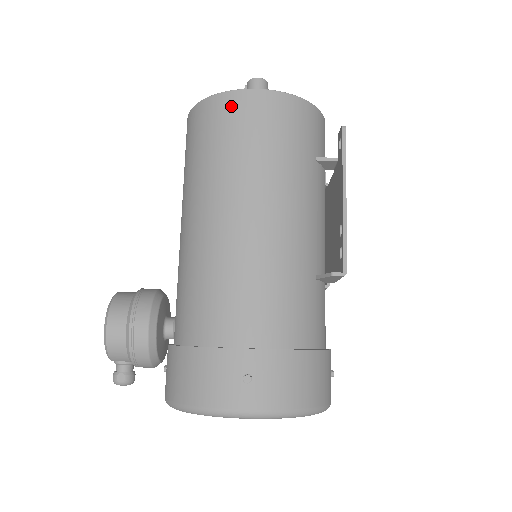
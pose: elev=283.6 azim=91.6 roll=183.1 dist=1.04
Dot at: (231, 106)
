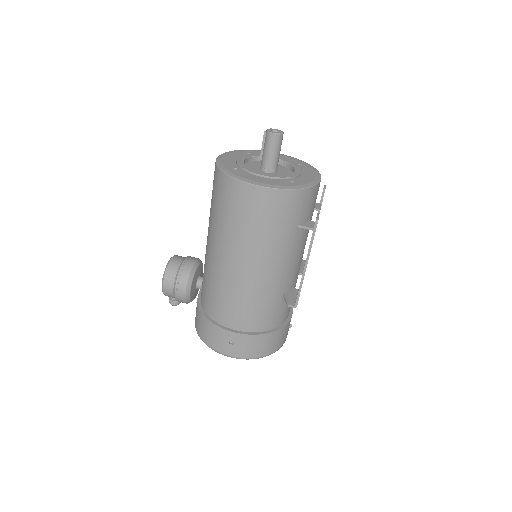
Dot at: (239, 192)
